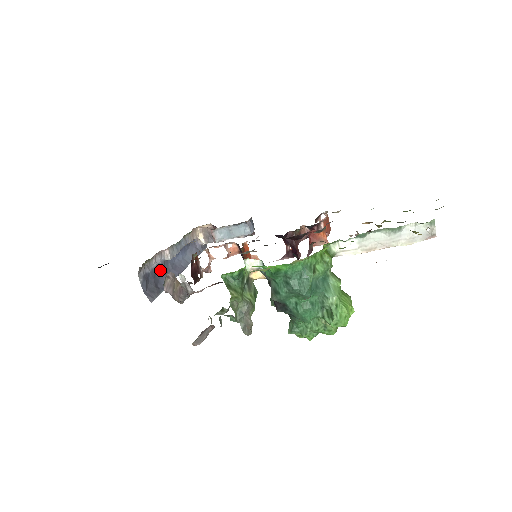
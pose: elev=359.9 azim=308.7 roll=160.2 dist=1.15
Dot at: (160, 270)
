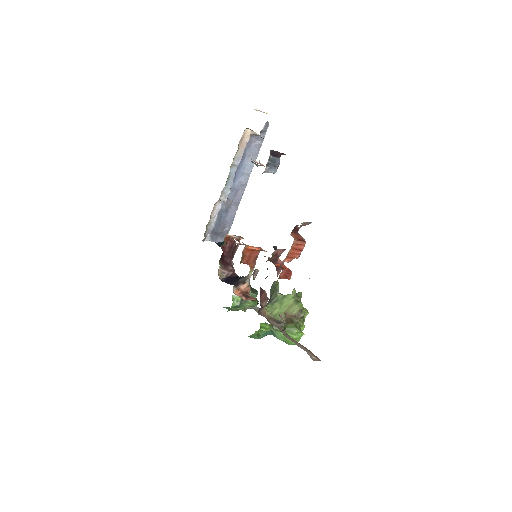
Dot at: (223, 213)
